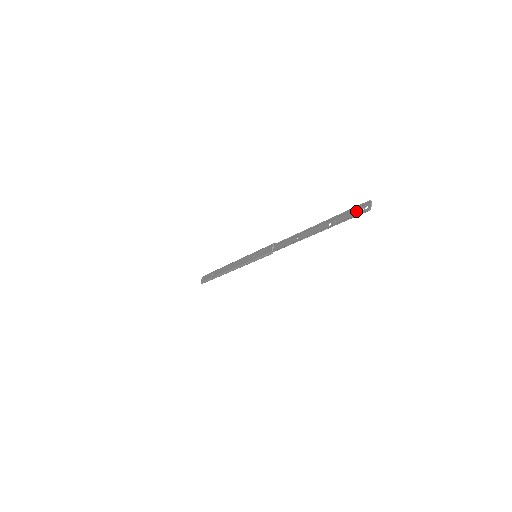
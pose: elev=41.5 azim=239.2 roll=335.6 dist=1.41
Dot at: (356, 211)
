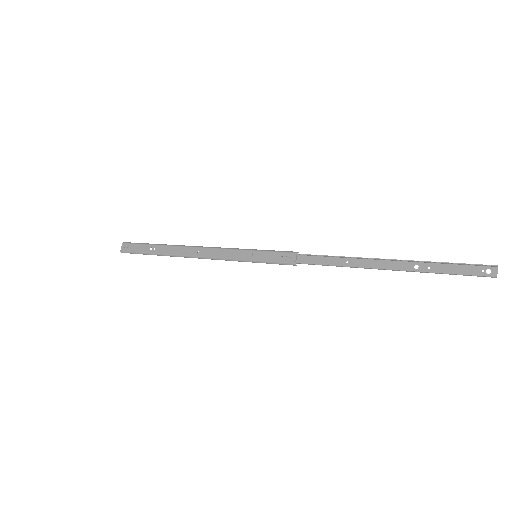
Dot at: (469, 269)
